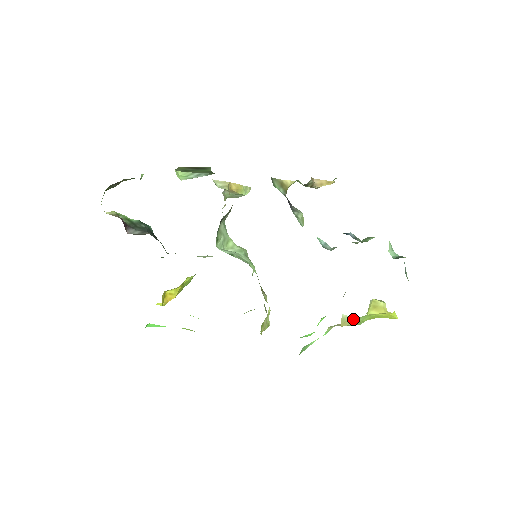
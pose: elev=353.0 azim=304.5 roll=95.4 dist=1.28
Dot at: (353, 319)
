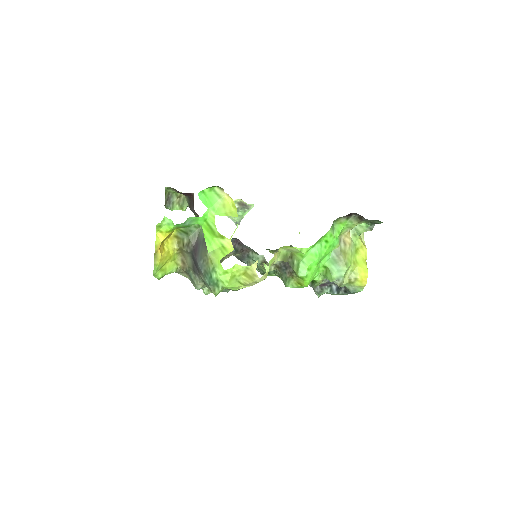
Dot at: (352, 240)
